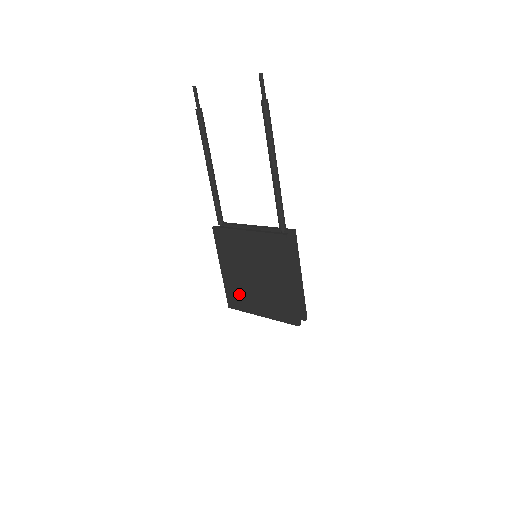
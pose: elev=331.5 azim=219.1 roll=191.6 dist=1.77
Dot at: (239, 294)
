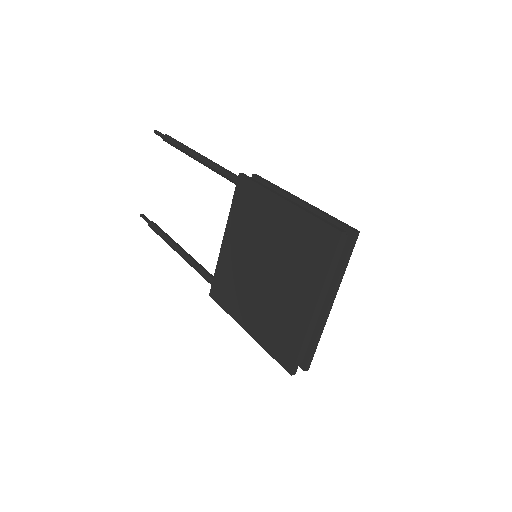
Dot at: (278, 327)
